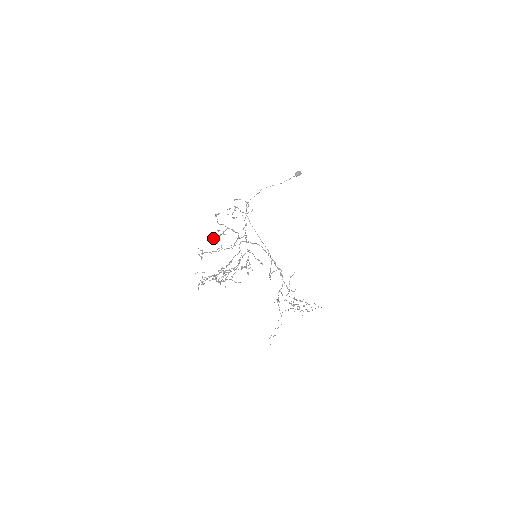
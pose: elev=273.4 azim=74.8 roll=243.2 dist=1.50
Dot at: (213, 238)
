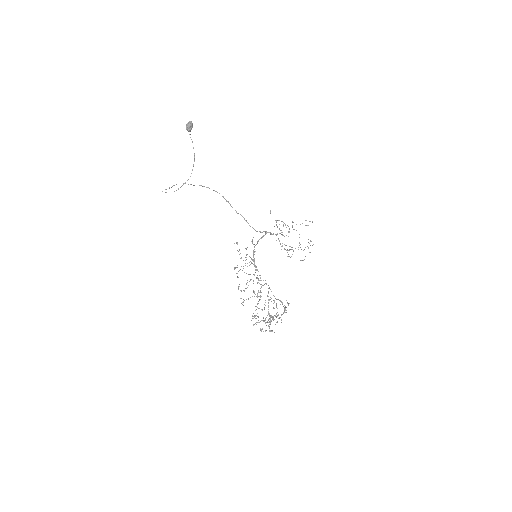
Dot at: occluded
